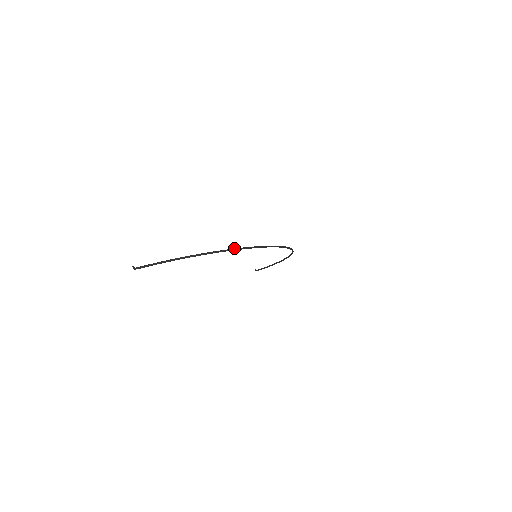
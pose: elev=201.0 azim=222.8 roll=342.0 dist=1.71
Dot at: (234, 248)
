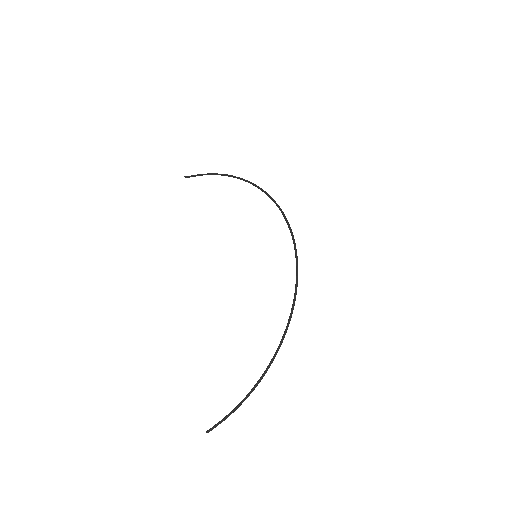
Dot at: (285, 331)
